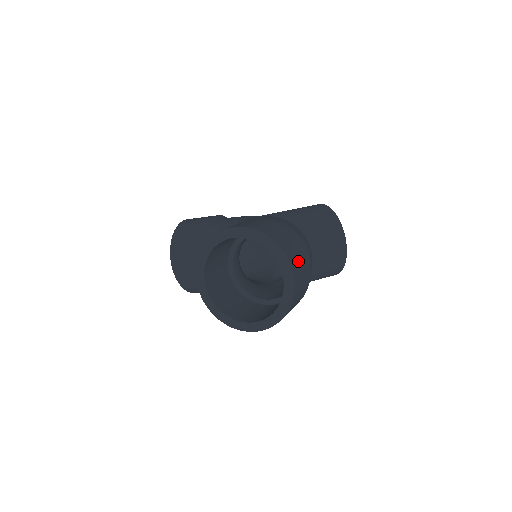
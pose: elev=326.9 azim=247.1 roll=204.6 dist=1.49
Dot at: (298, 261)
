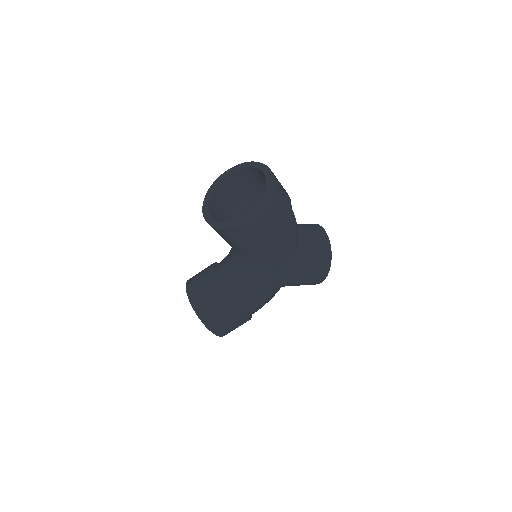
Dot at: occluded
